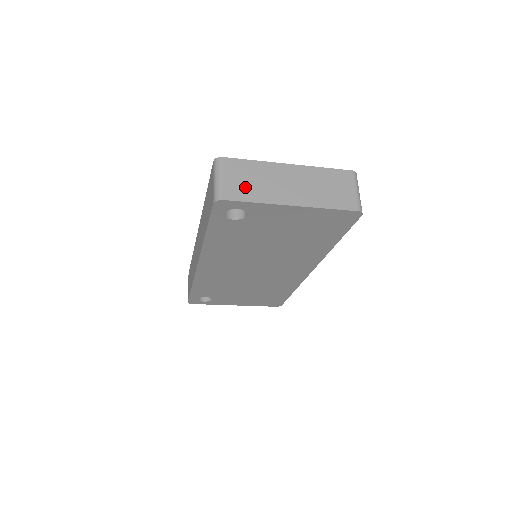
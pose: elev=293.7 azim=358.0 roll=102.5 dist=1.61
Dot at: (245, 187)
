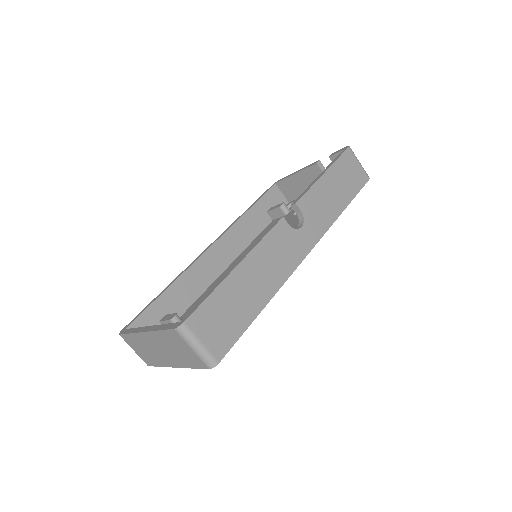
Dot at: (146, 356)
